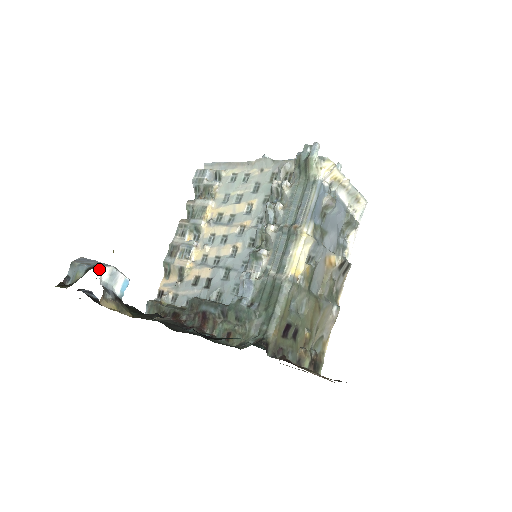
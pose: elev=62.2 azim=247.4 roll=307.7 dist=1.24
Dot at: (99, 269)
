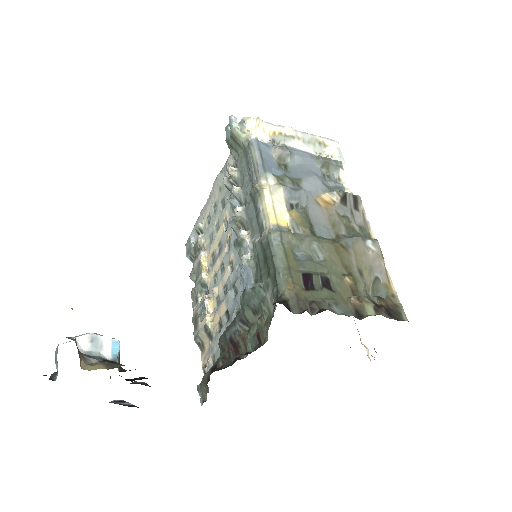
Dot at: (73, 339)
